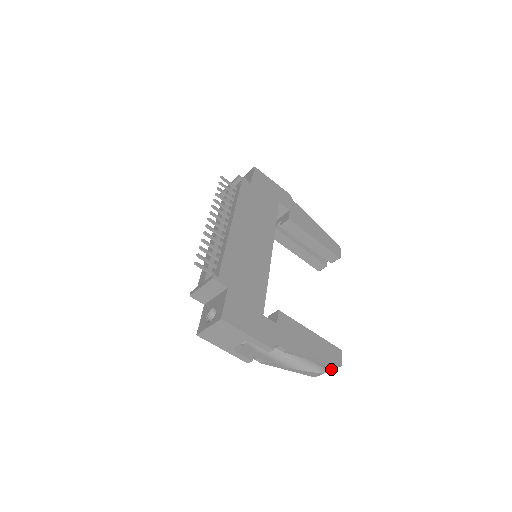
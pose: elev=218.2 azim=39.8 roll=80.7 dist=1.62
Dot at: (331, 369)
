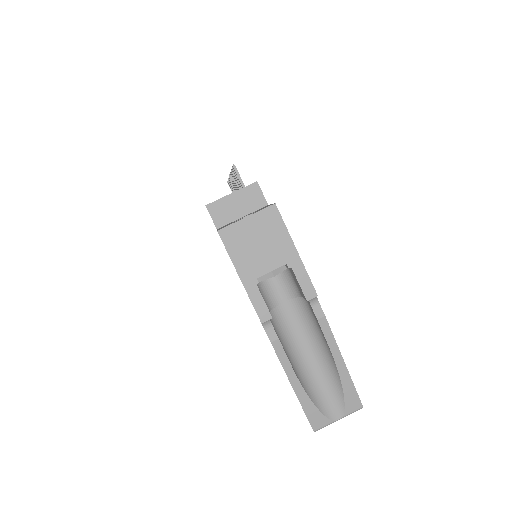
Dot at: (346, 412)
